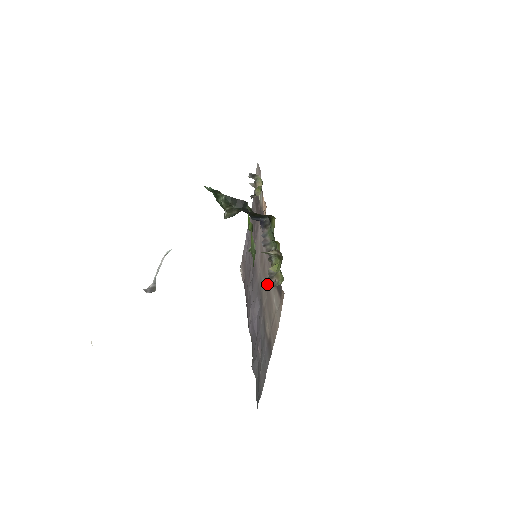
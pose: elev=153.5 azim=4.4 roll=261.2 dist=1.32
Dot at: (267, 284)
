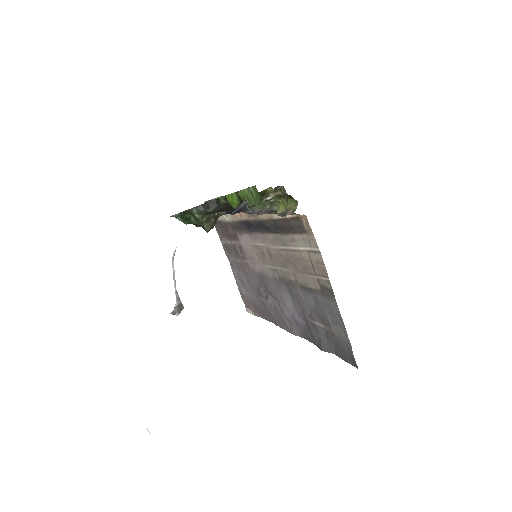
Dot at: (283, 256)
